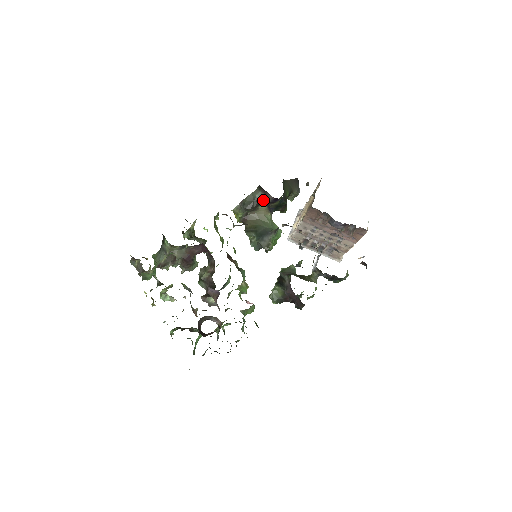
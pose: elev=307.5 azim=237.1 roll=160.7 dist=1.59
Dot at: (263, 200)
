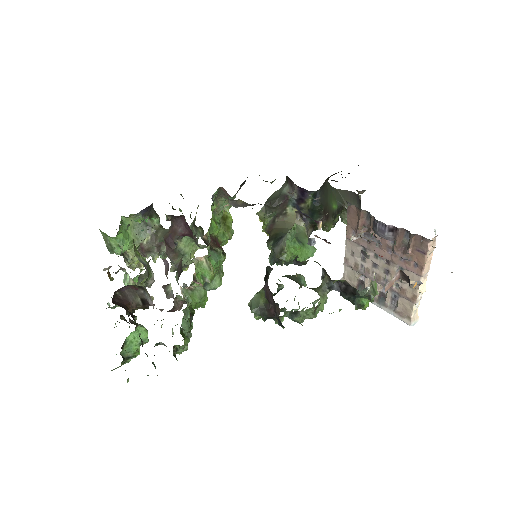
Dot at: (290, 196)
